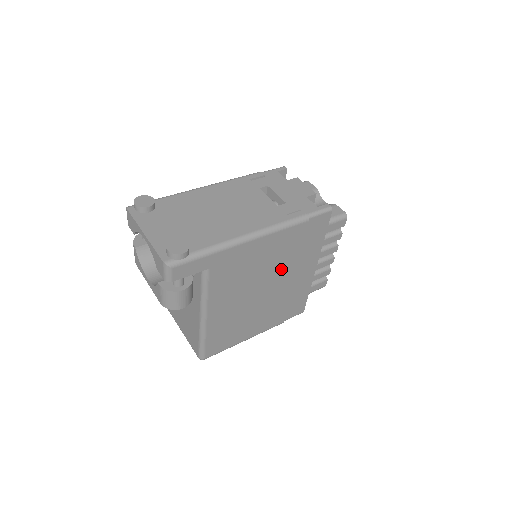
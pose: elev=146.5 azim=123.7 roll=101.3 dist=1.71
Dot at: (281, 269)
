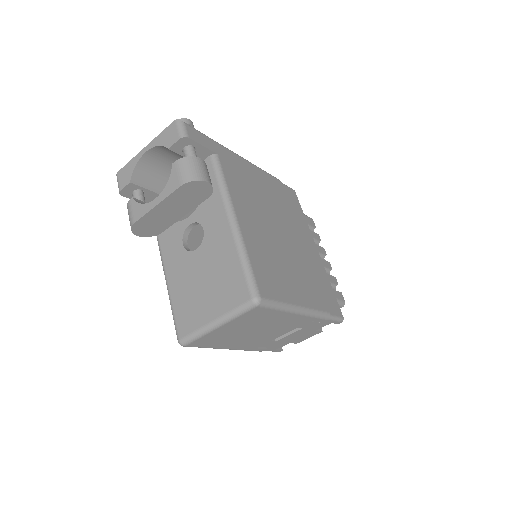
Dot at: (284, 218)
